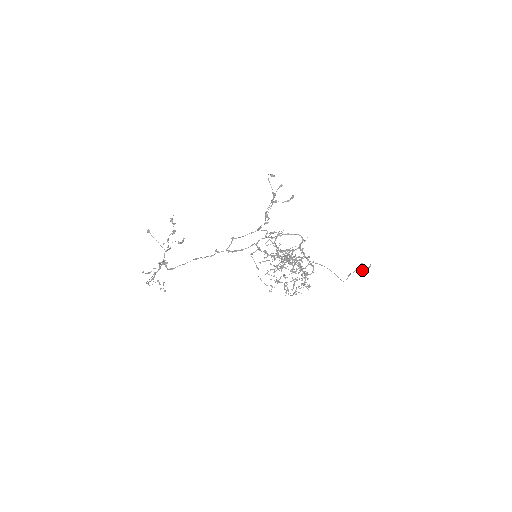
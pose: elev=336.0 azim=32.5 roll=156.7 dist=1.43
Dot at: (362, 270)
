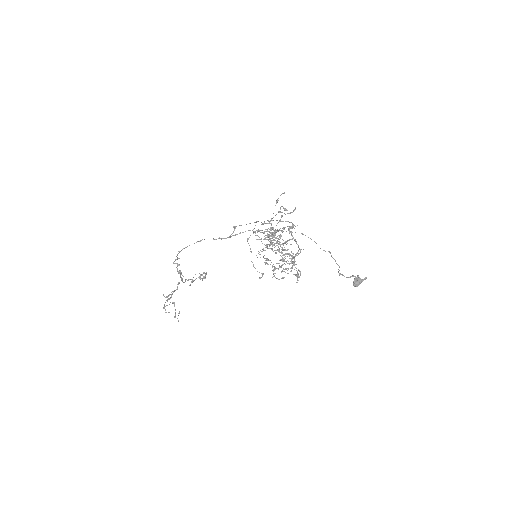
Dot at: (357, 280)
